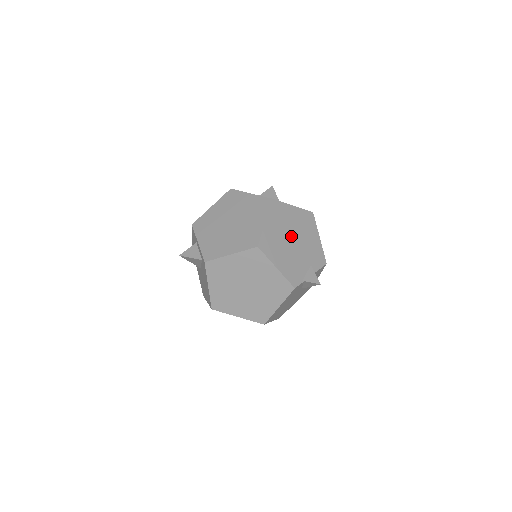
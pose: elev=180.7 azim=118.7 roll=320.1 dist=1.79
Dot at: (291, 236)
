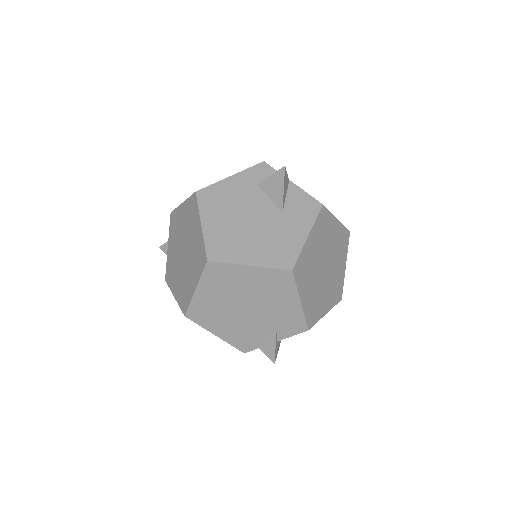
Dot at: (242, 303)
